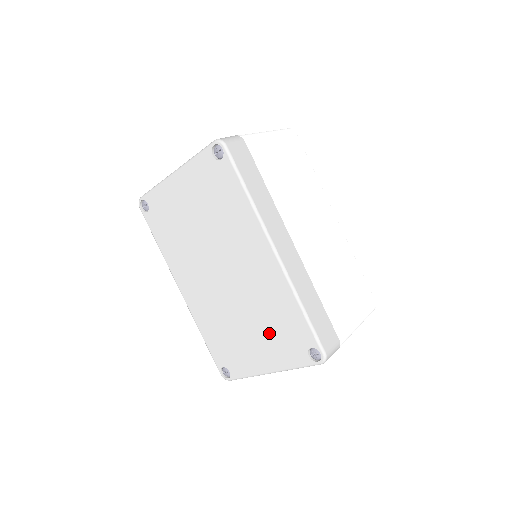
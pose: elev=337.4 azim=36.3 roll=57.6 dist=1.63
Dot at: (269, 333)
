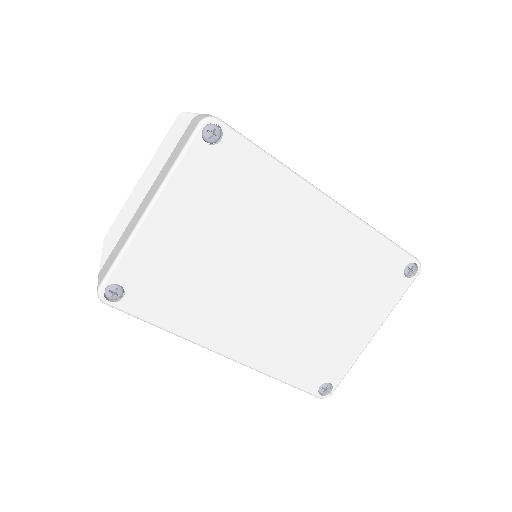
Dot at: (359, 294)
